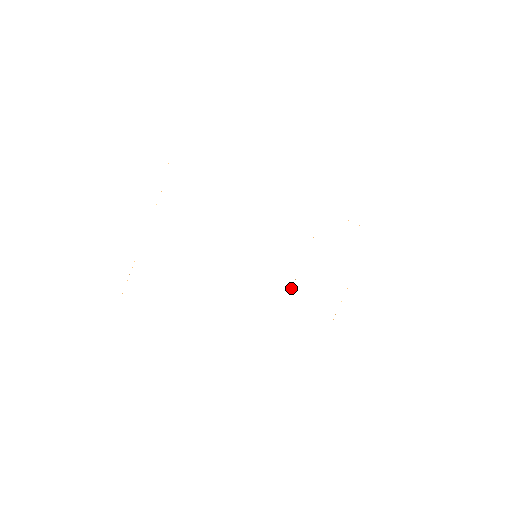
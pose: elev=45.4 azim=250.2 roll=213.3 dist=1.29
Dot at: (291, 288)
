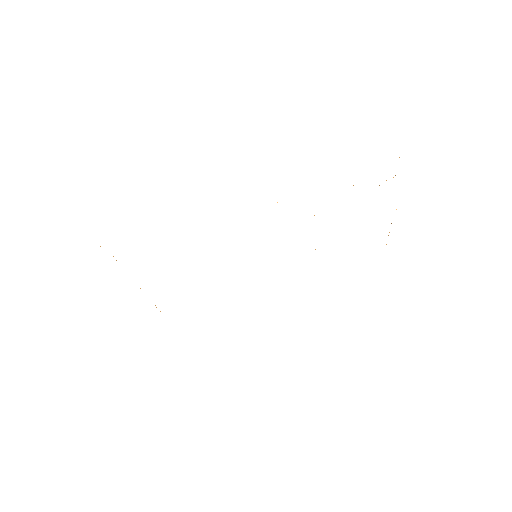
Dot at: occluded
